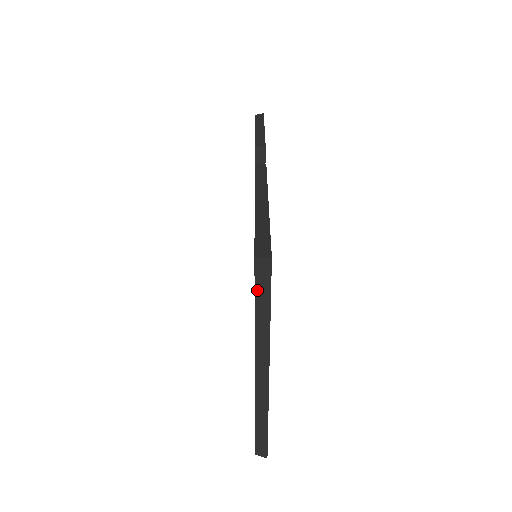
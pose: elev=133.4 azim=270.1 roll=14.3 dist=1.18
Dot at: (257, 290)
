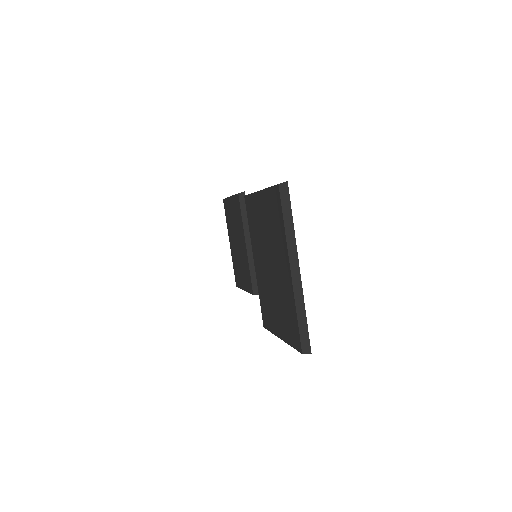
Dot at: (283, 205)
